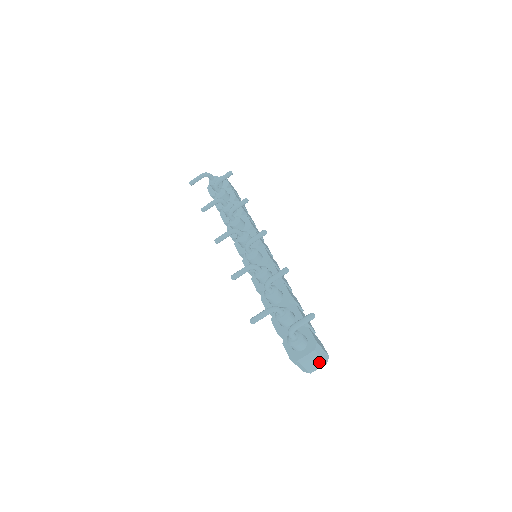
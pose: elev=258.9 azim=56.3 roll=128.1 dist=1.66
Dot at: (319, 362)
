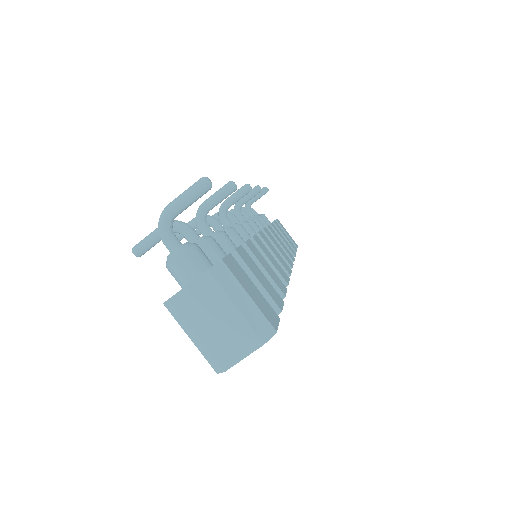
Dot at: (238, 330)
